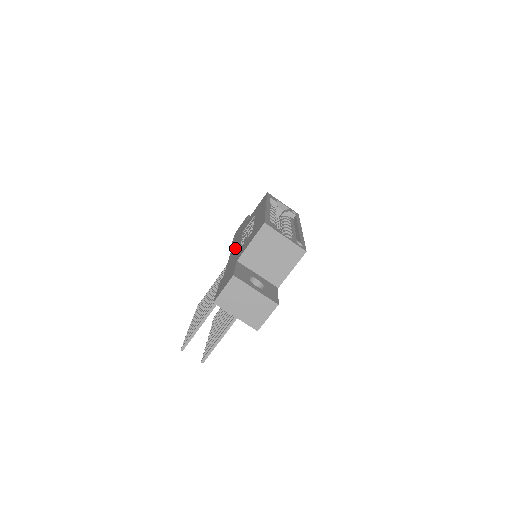
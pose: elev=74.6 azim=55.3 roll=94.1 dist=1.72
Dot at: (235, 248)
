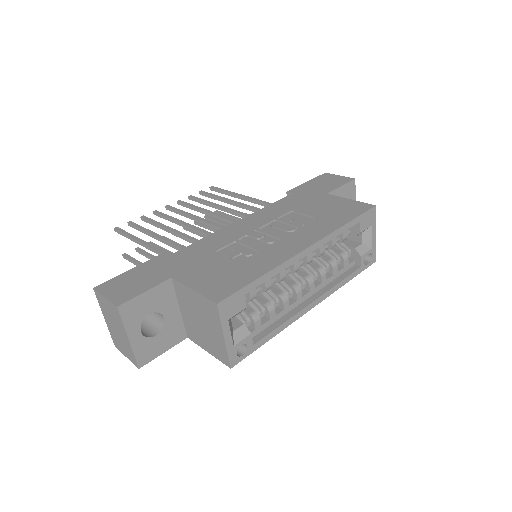
Dot at: (244, 227)
